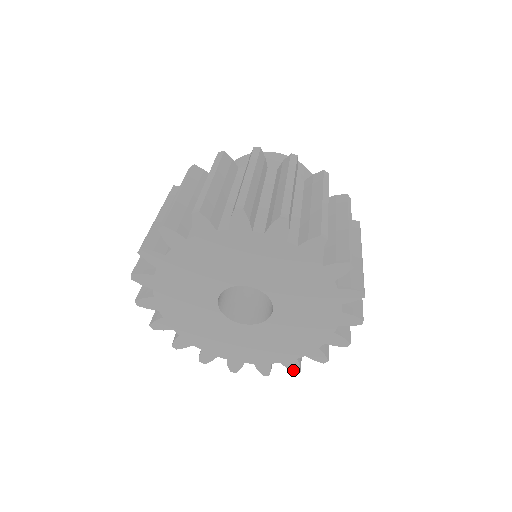
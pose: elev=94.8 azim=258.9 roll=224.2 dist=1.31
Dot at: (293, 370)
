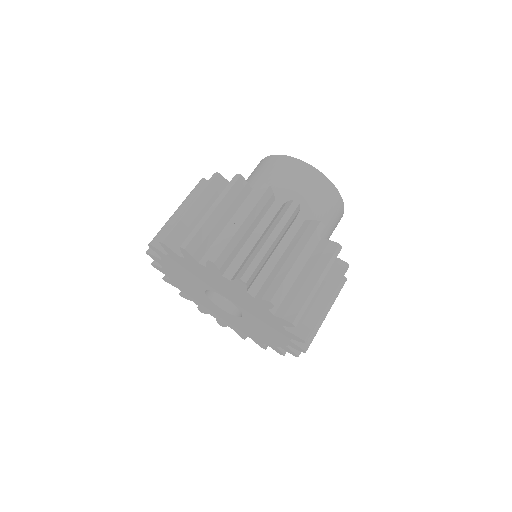
Dot at: (241, 336)
